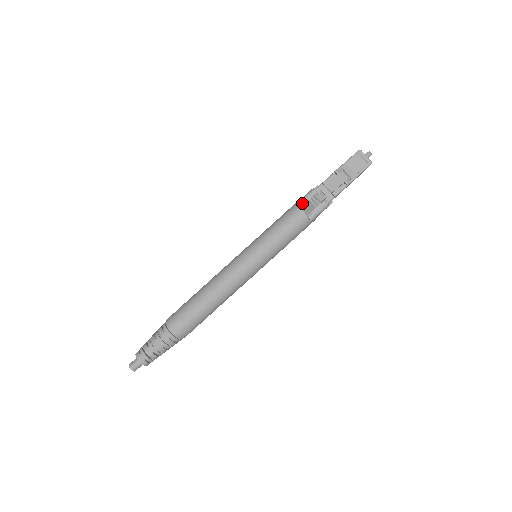
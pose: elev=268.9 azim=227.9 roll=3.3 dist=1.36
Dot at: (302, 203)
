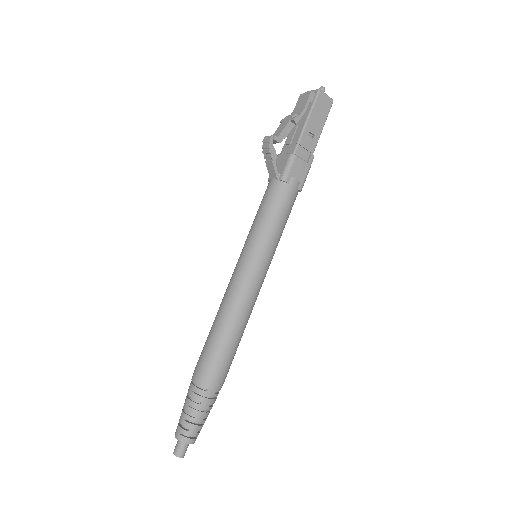
Dot at: occluded
